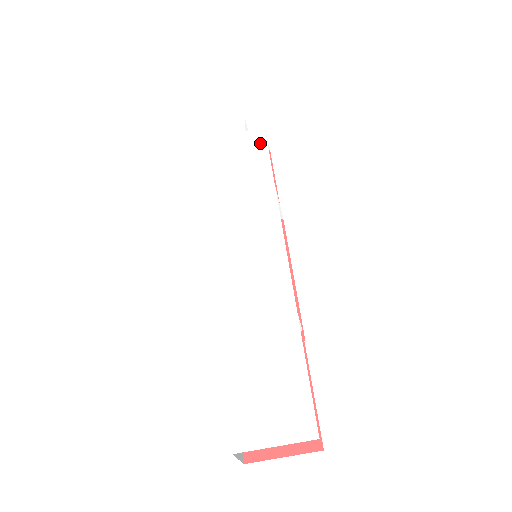
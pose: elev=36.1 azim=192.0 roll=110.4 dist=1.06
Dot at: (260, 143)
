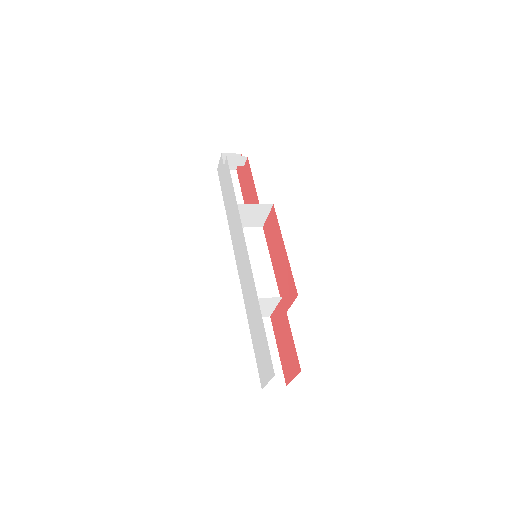
Dot at: (228, 173)
